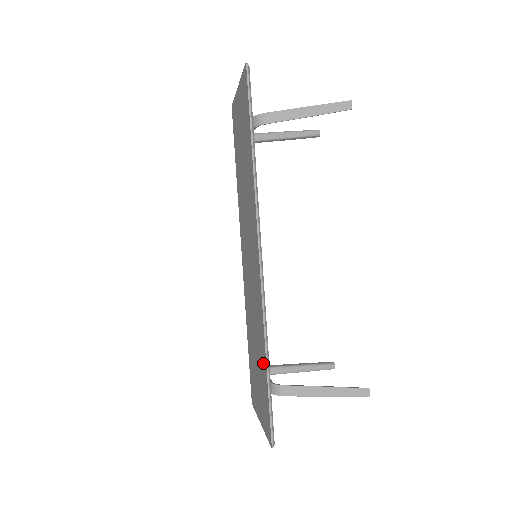
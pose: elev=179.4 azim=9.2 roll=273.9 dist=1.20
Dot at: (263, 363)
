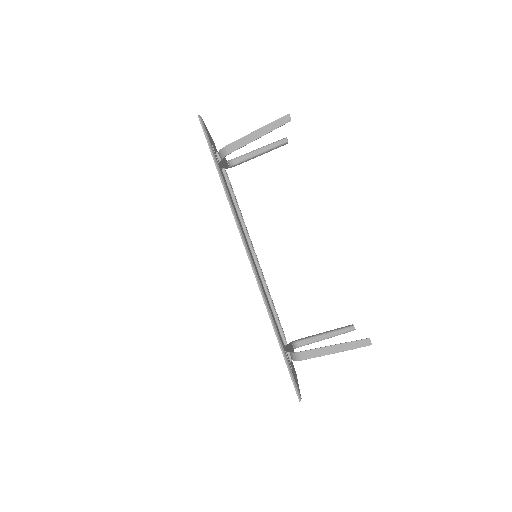
Dot at: occluded
